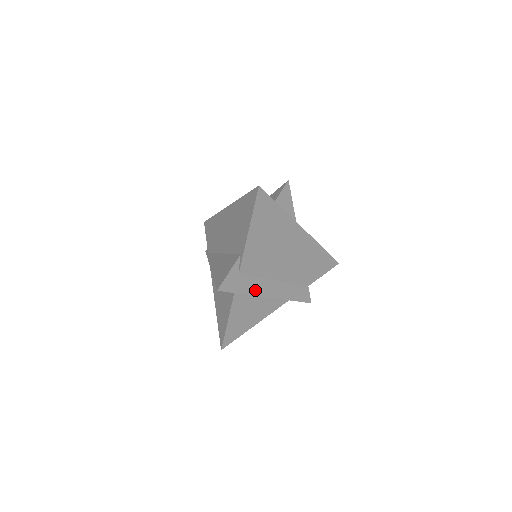
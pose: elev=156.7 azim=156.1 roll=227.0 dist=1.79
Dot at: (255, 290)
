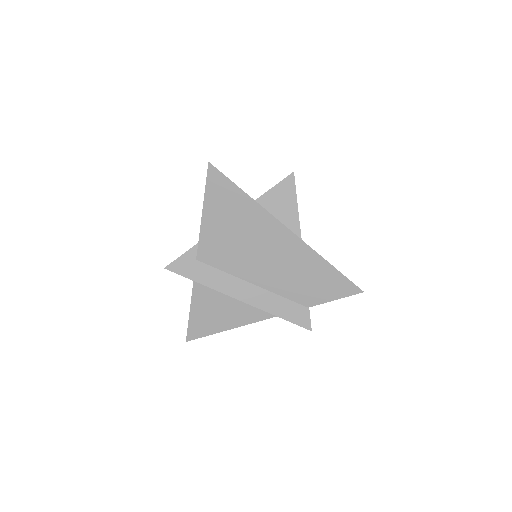
Dot at: (218, 284)
